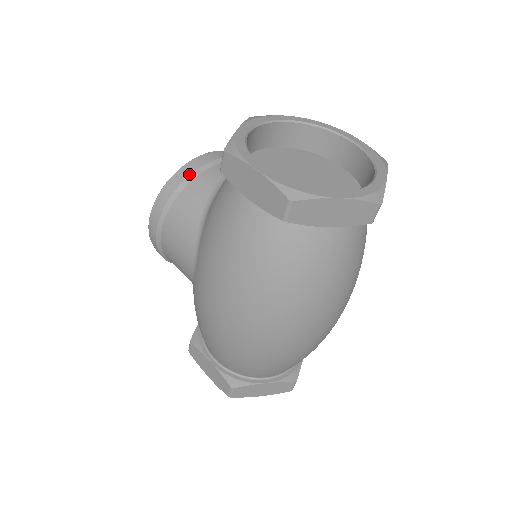
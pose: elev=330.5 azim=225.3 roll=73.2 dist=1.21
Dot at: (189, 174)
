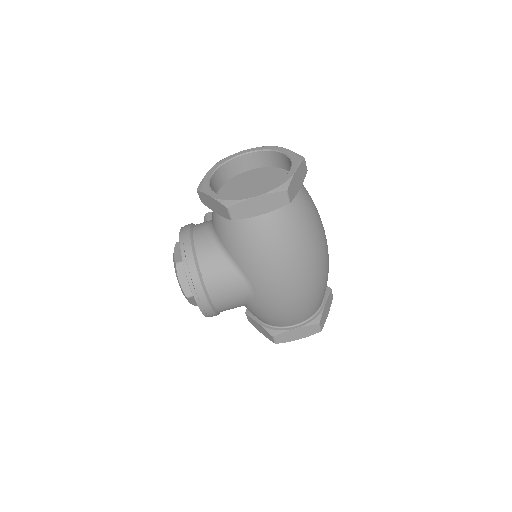
Dot at: (192, 253)
